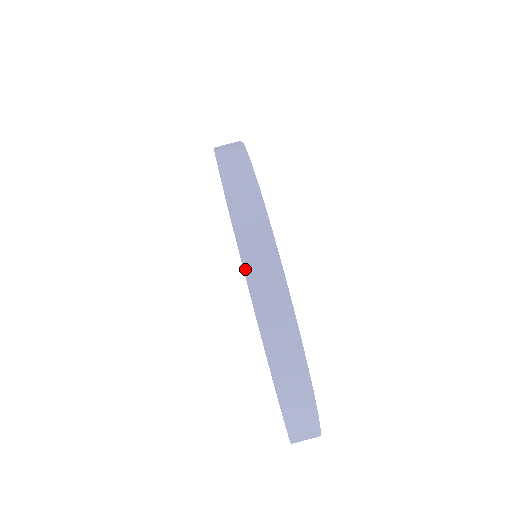
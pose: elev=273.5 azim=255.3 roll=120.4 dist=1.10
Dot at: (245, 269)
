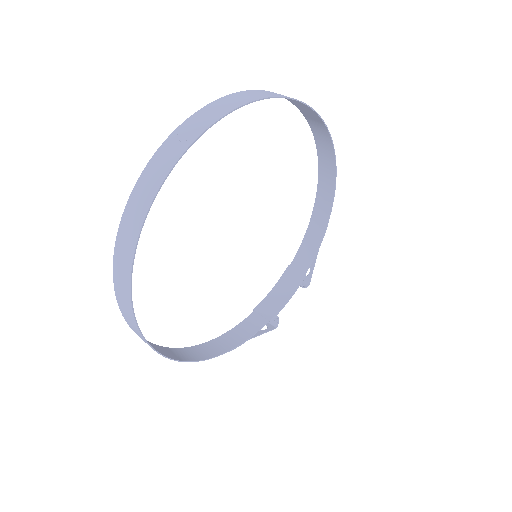
Dot at: (297, 106)
